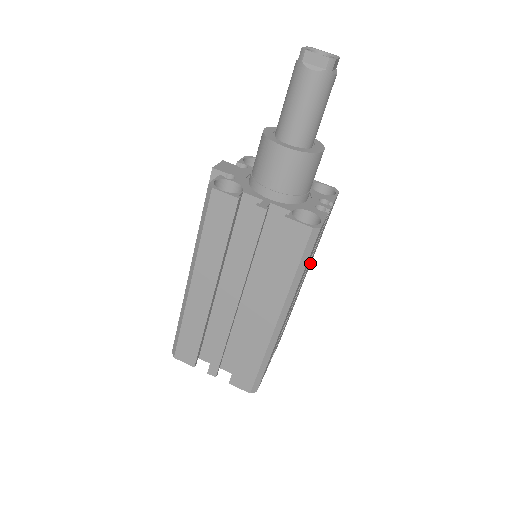
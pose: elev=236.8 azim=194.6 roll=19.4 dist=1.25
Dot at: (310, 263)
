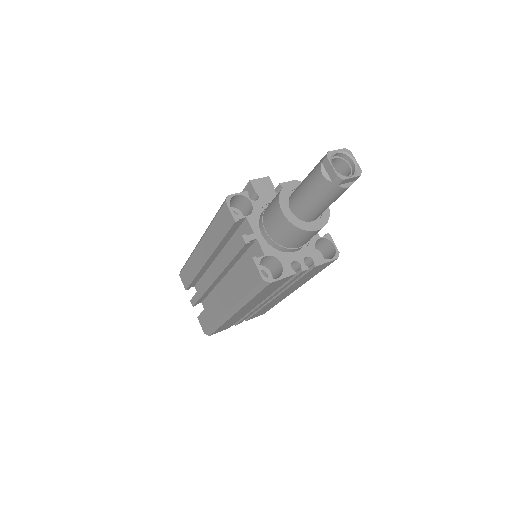
Dot at: (297, 287)
